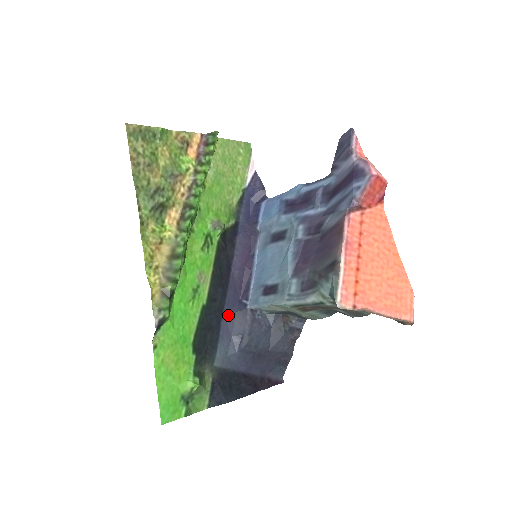
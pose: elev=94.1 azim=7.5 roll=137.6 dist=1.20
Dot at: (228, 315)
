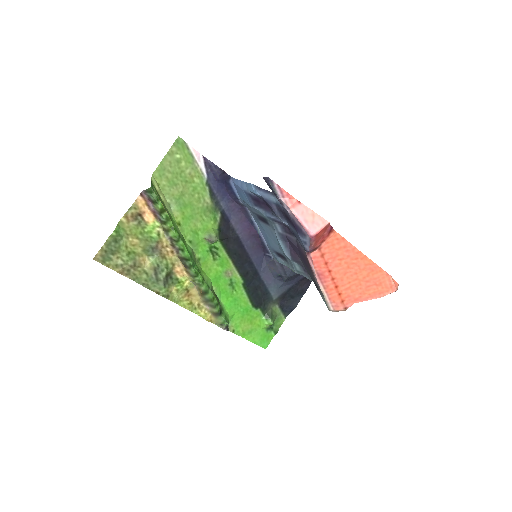
Dot at: (262, 270)
